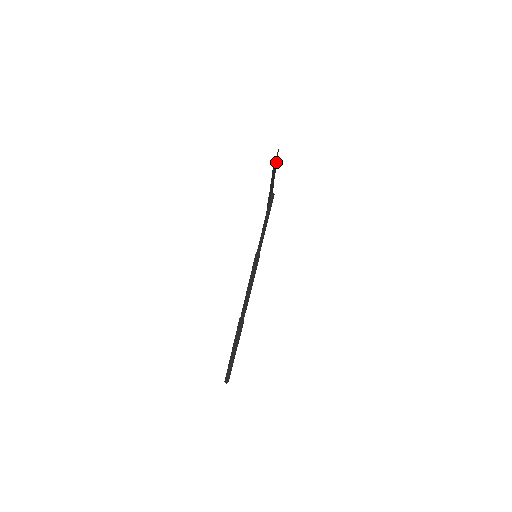
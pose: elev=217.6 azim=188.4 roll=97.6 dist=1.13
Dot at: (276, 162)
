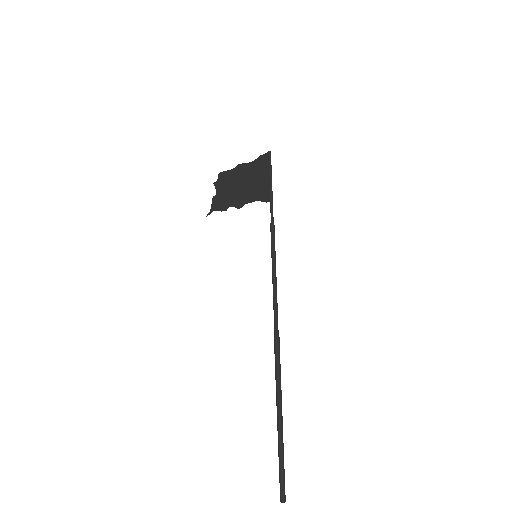
Dot at: (230, 173)
